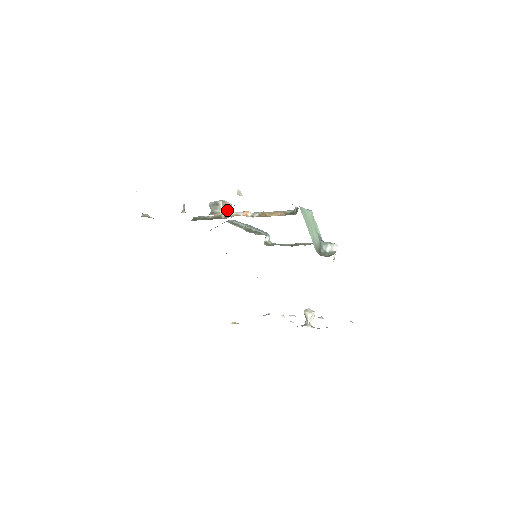
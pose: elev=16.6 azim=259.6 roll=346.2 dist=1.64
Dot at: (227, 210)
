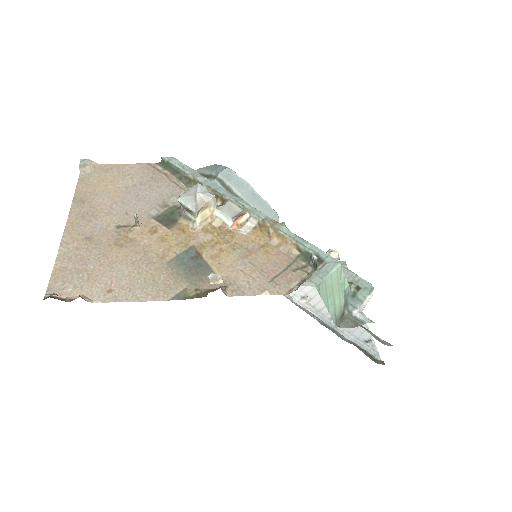
Dot at: (207, 212)
